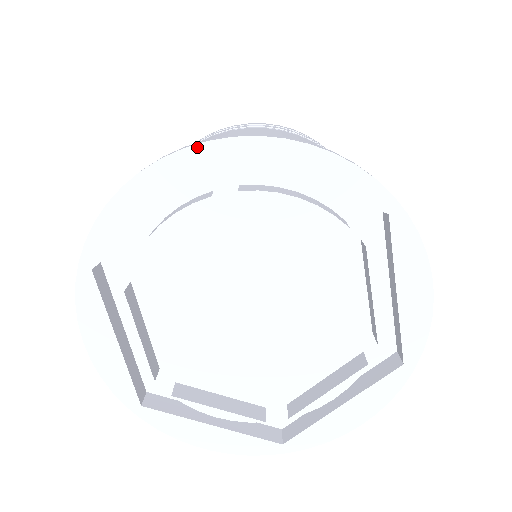
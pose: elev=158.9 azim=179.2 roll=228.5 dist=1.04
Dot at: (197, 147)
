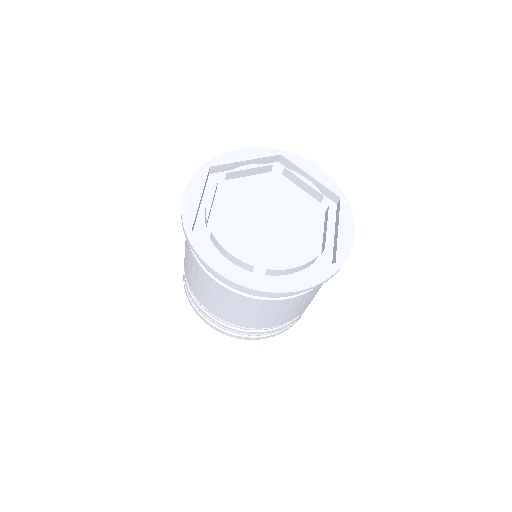
Dot at: (202, 167)
